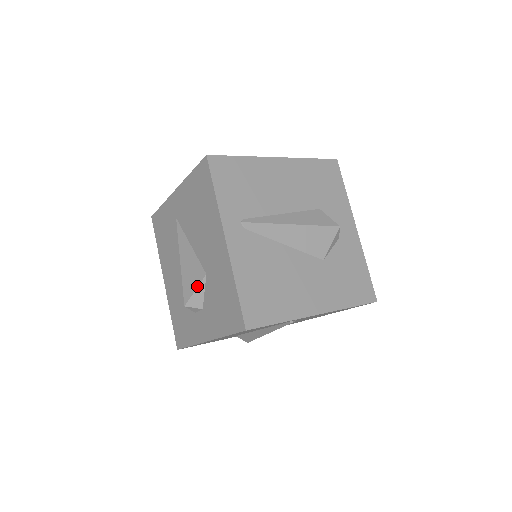
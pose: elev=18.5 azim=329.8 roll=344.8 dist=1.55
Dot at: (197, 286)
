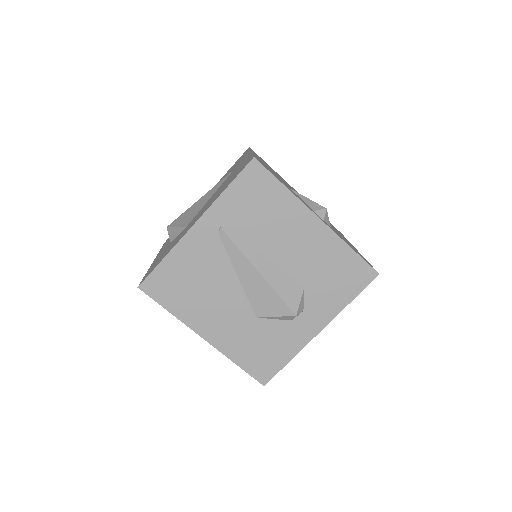
Dot at: (179, 226)
